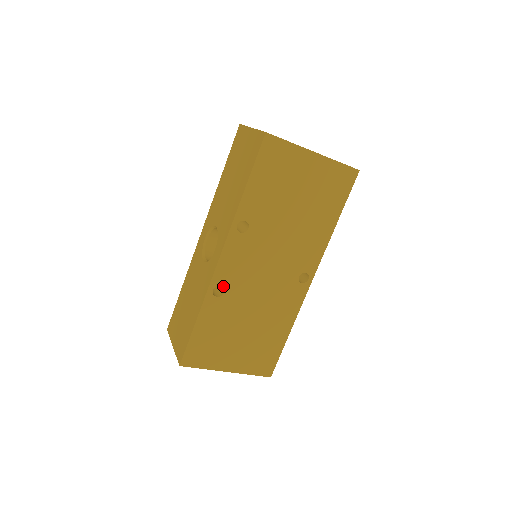
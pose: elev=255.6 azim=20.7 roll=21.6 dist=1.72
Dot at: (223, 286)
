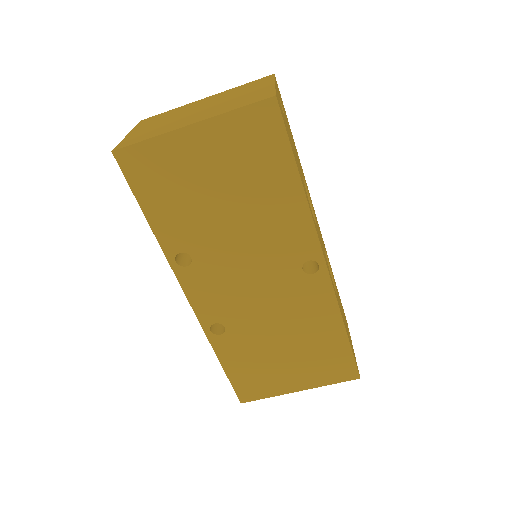
Dot at: (218, 322)
